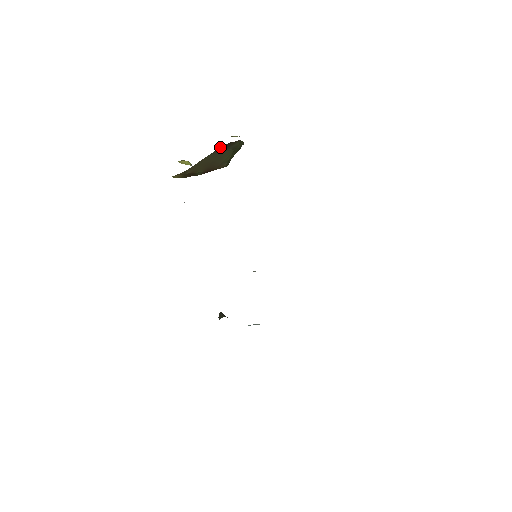
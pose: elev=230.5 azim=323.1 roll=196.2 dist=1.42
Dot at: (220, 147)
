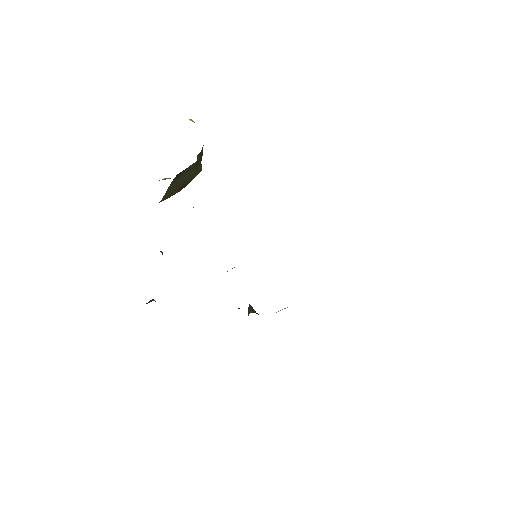
Dot at: occluded
